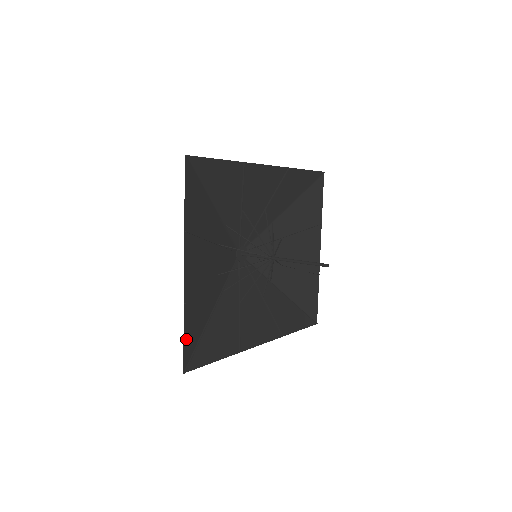
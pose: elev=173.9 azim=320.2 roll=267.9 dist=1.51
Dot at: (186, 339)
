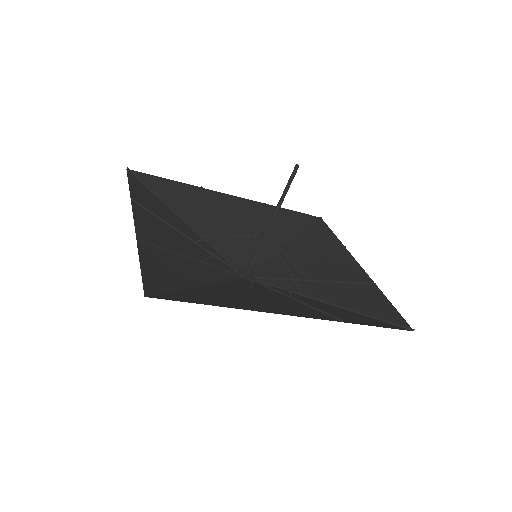
Dot at: (147, 271)
